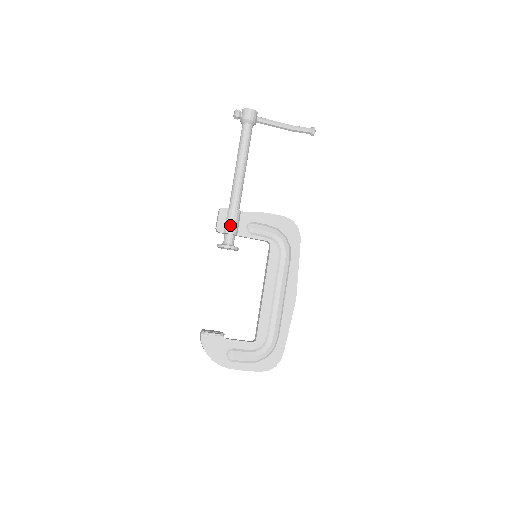
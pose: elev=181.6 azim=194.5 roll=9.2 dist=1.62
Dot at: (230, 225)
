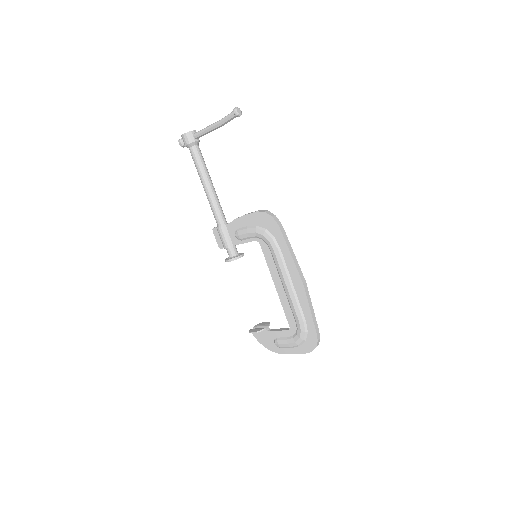
Dot at: (222, 241)
